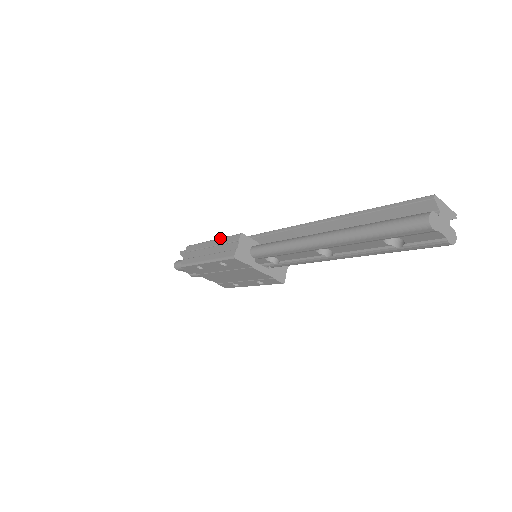
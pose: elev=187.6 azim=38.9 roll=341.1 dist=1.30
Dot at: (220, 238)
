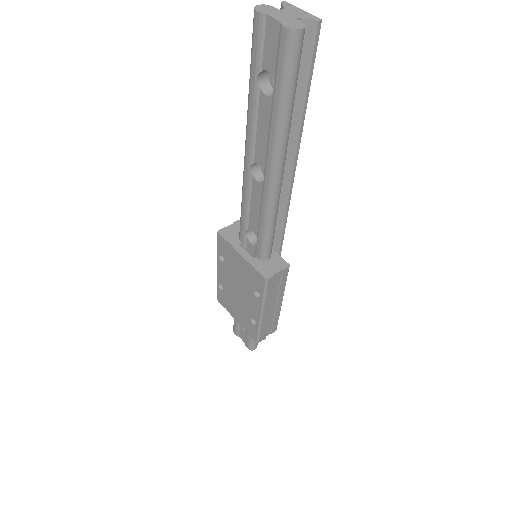
Dot at: occluded
